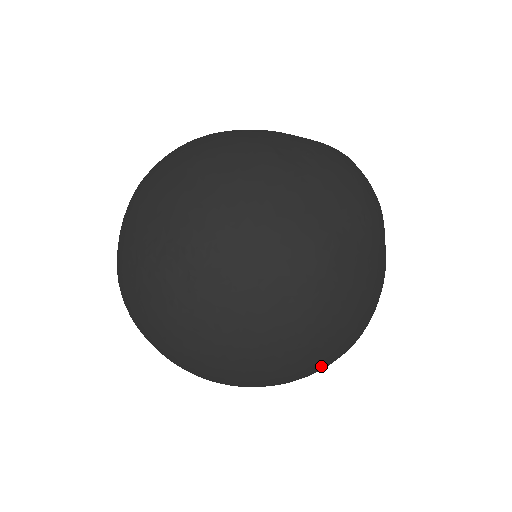
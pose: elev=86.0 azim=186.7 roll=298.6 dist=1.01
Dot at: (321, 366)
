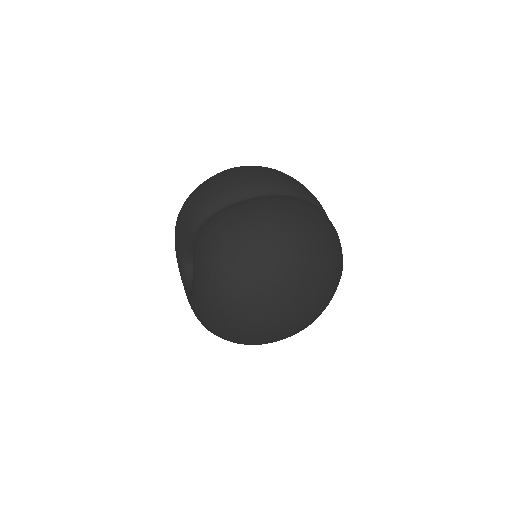
Dot at: occluded
